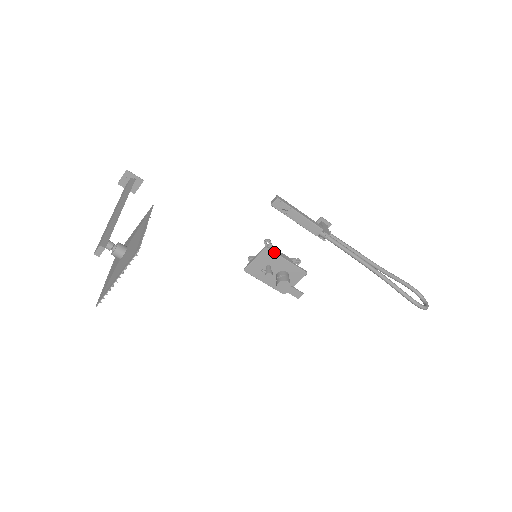
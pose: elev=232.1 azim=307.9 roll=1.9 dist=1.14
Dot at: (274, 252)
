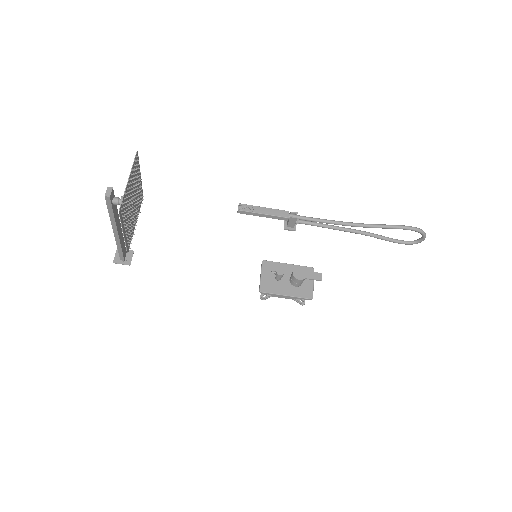
Dot at: (272, 261)
